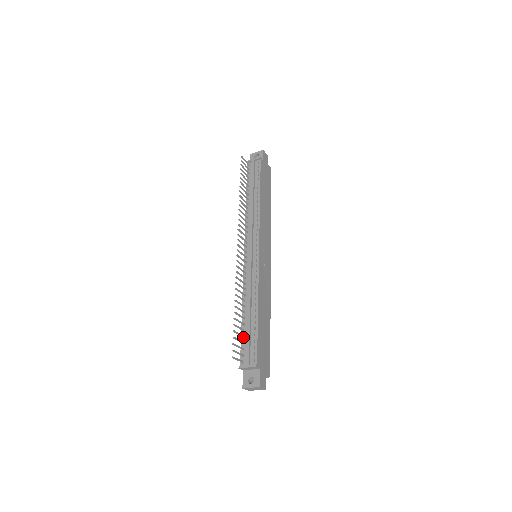
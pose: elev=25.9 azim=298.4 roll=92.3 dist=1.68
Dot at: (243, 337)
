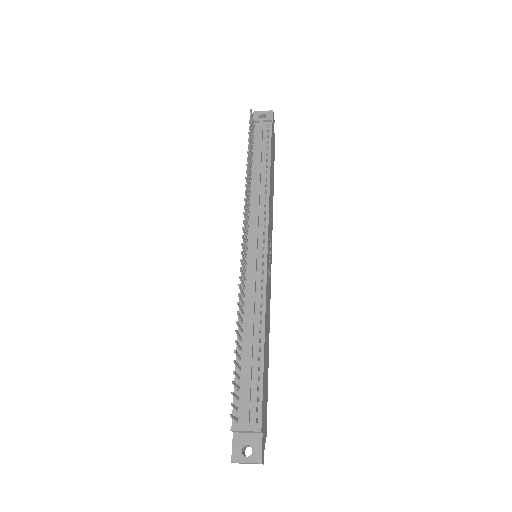
Dot at: (238, 379)
